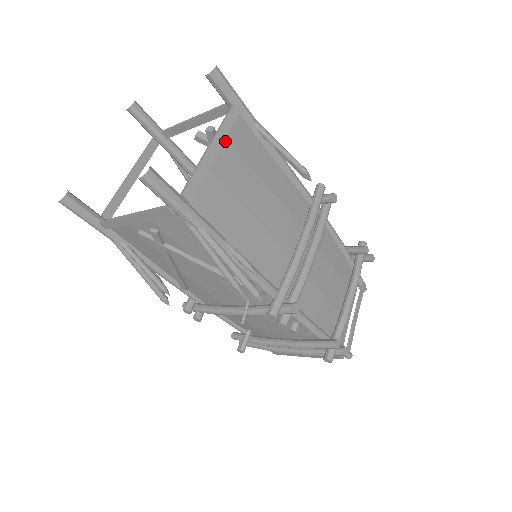
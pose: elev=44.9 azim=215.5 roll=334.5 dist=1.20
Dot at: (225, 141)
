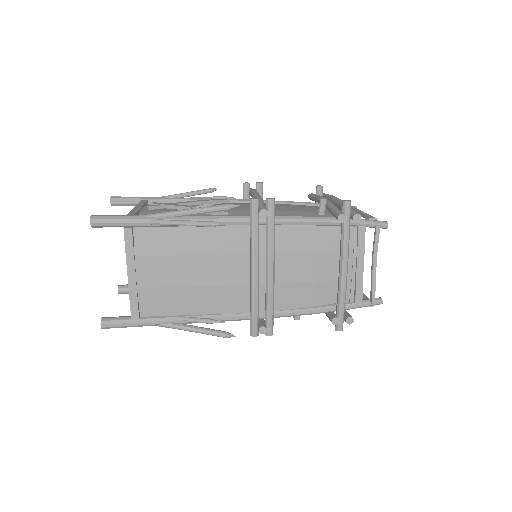
Dot at: (136, 259)
